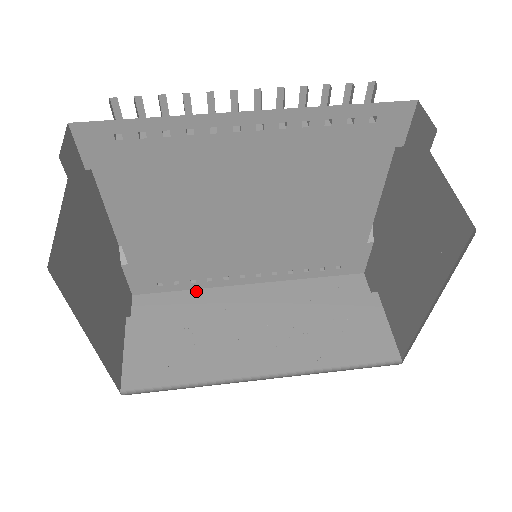
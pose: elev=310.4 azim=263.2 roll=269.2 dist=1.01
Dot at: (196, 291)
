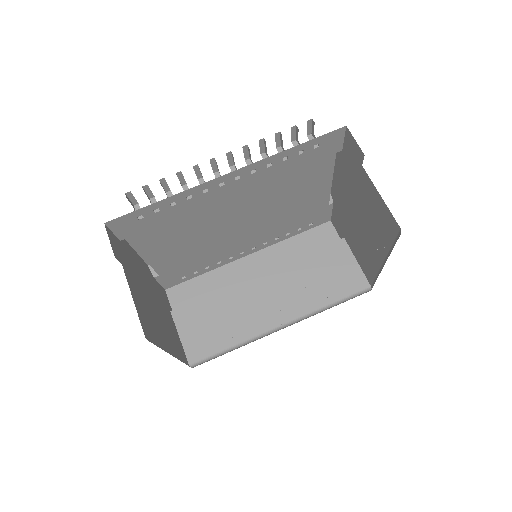
Dot at: (211, 273)
